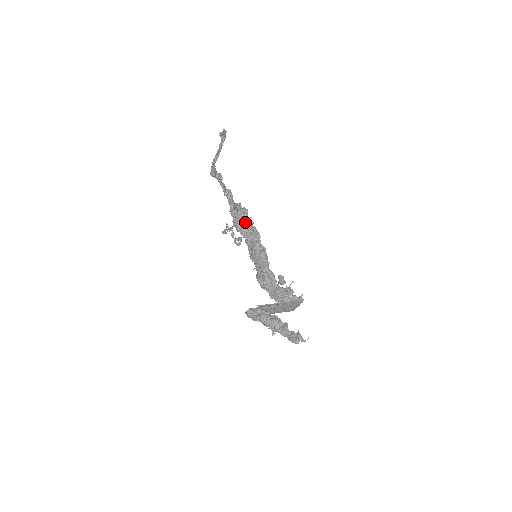
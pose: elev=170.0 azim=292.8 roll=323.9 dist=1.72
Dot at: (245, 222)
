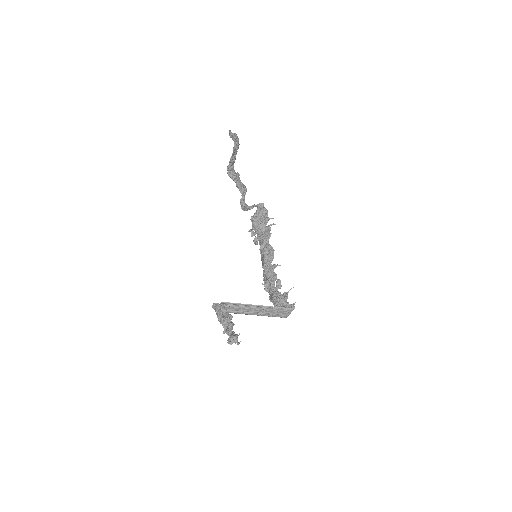
Dot at: (259, 222)
